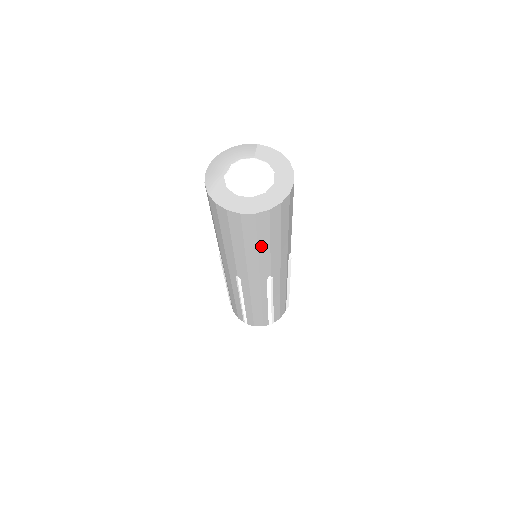
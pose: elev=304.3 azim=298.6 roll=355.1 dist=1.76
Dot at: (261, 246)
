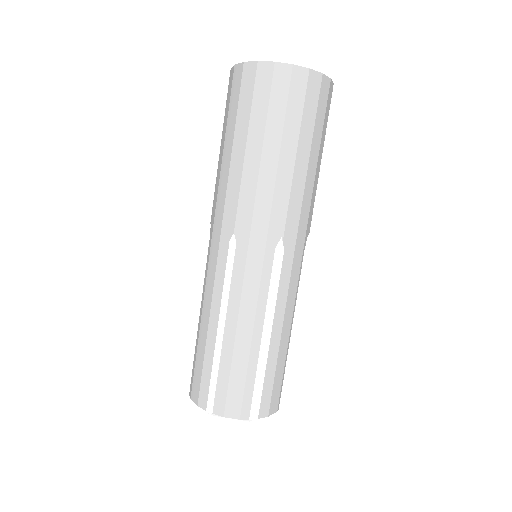
Dot at: (285, 147)
